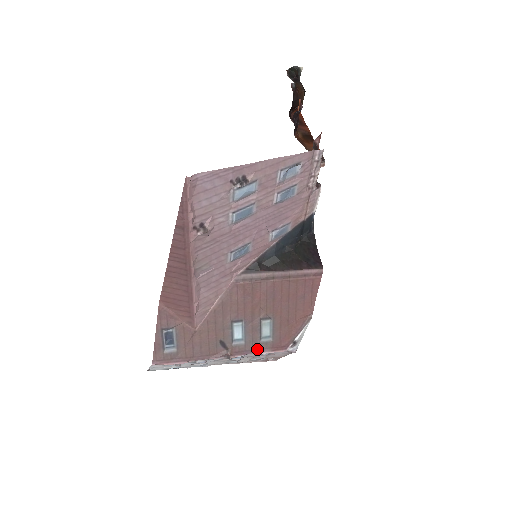
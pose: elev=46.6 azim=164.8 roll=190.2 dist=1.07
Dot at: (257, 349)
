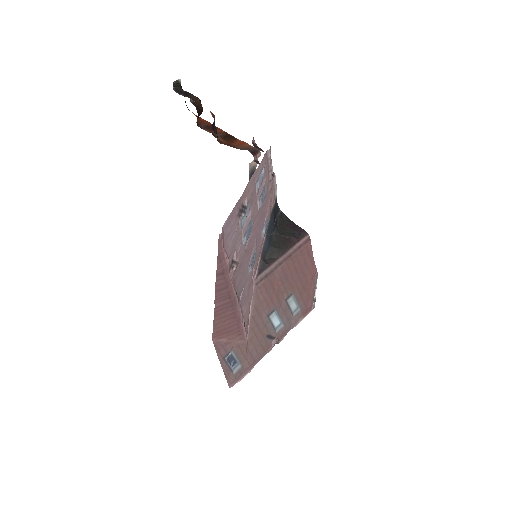
Dot at: (294, 323)
